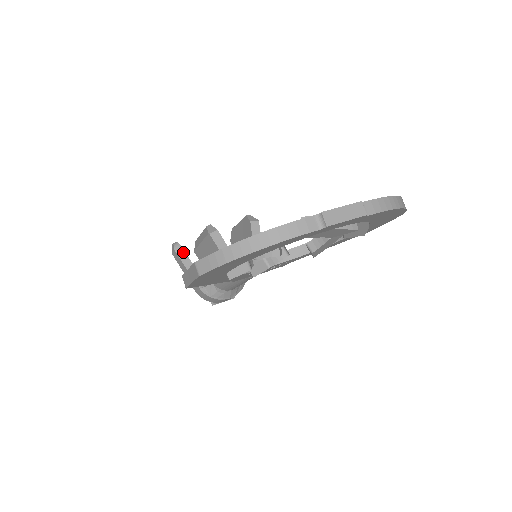
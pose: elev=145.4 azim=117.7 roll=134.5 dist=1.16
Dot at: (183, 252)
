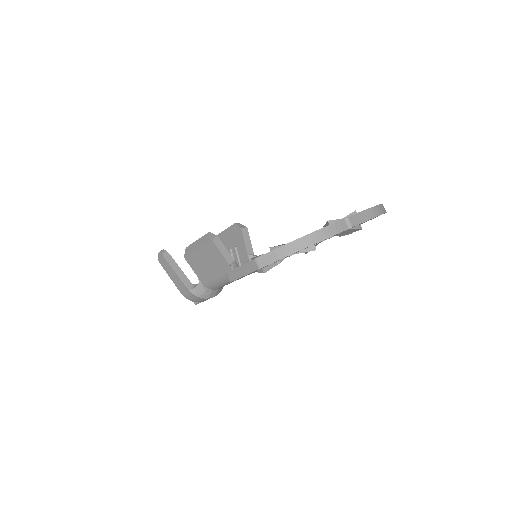
Dot at: (171, 258)
